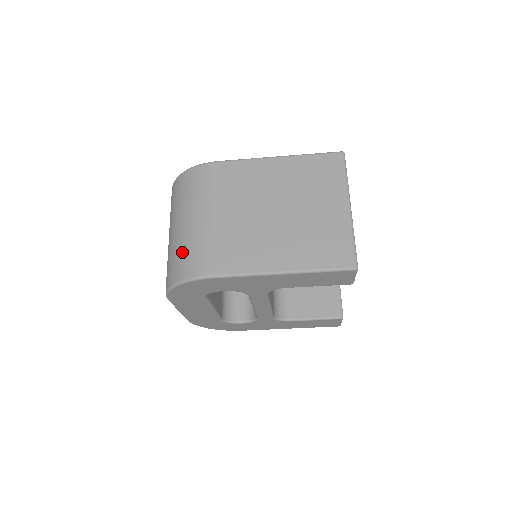
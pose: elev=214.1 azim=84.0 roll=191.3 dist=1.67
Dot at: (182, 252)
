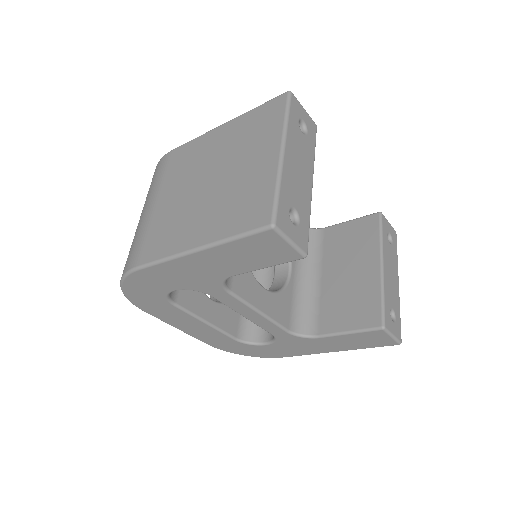
Dot at: (129, 251)
